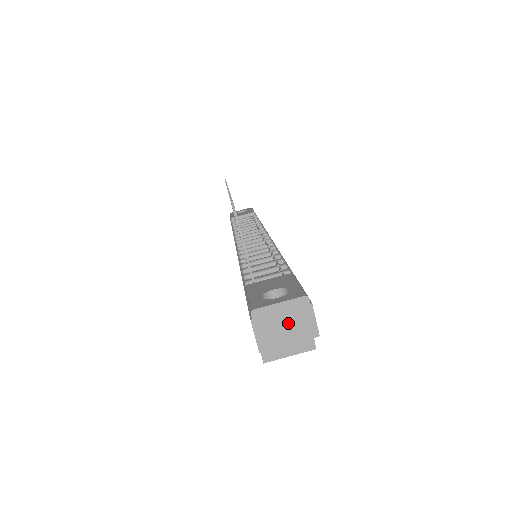
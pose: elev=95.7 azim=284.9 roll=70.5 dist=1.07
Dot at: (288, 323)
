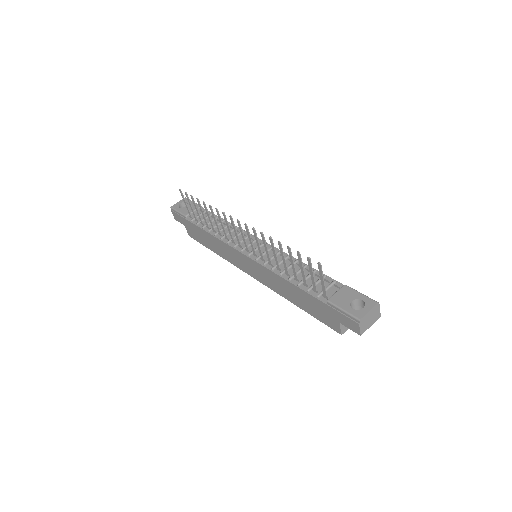
Dot at: (371, 318)
